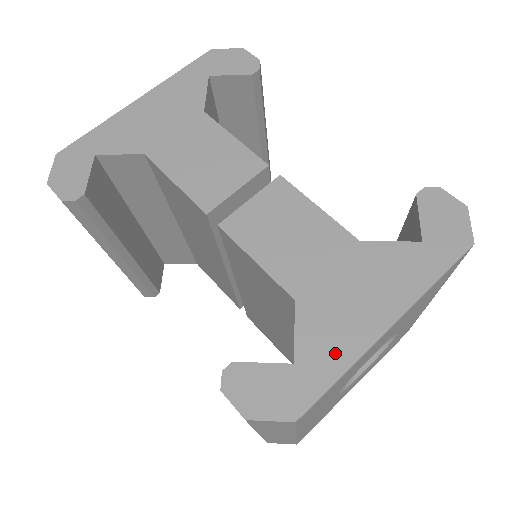
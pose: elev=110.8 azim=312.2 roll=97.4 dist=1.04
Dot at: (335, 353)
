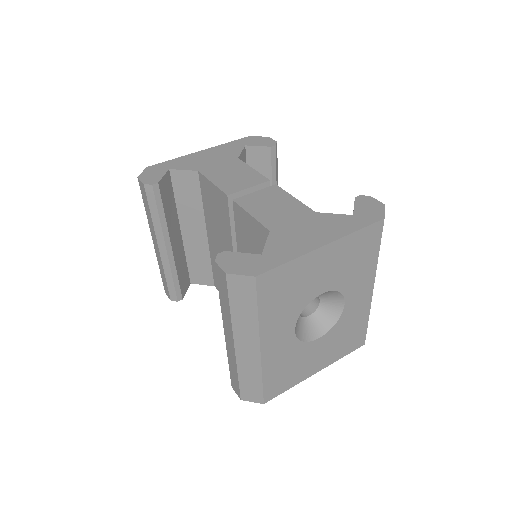
Dot at: (288, 252)
